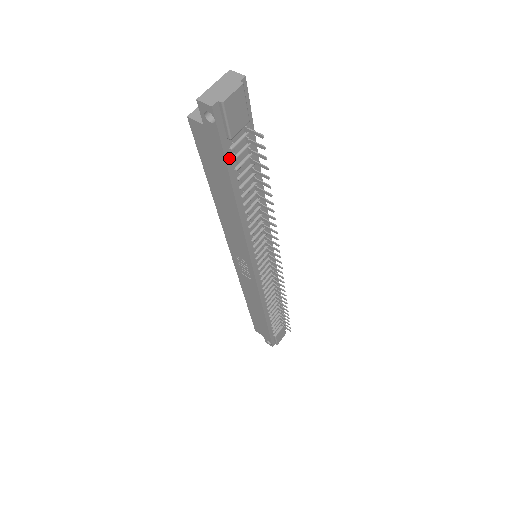
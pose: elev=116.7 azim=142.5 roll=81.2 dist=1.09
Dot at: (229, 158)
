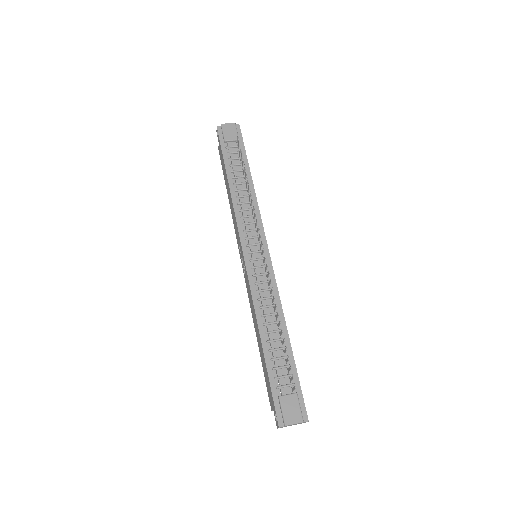
Dot at: (225, 152)
